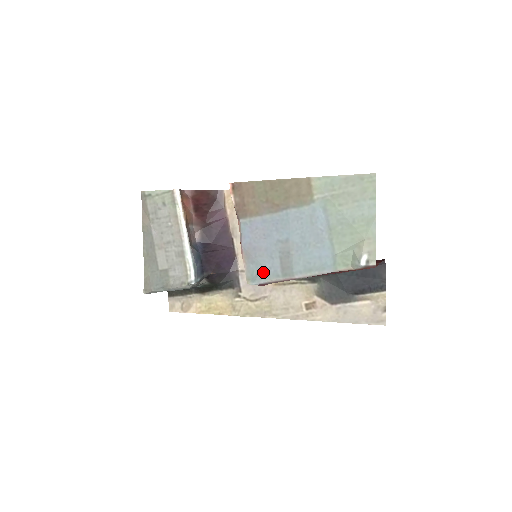
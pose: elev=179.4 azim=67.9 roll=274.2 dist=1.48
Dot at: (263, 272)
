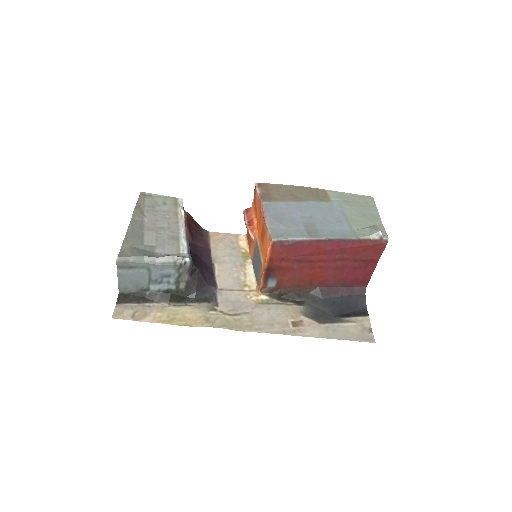
Dot at: (289, 232)
